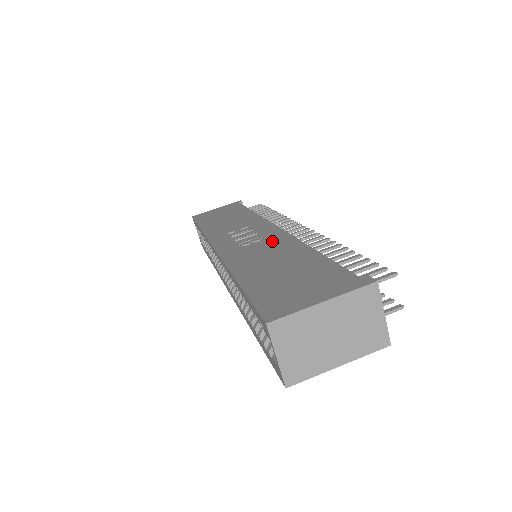
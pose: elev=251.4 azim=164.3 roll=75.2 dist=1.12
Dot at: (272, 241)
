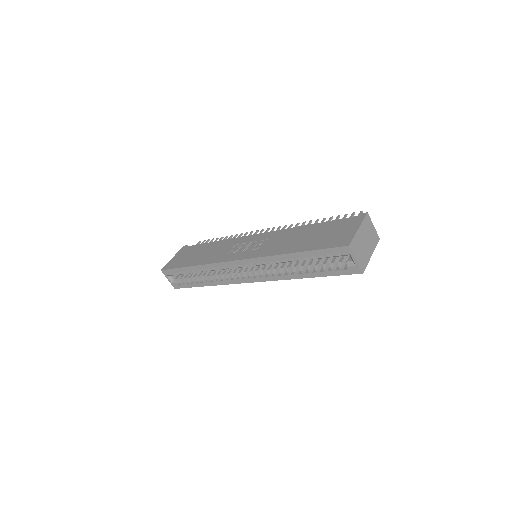
Dot at: (274, 237)
